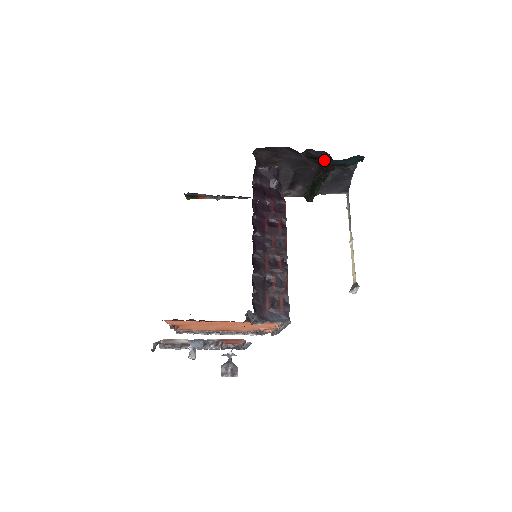
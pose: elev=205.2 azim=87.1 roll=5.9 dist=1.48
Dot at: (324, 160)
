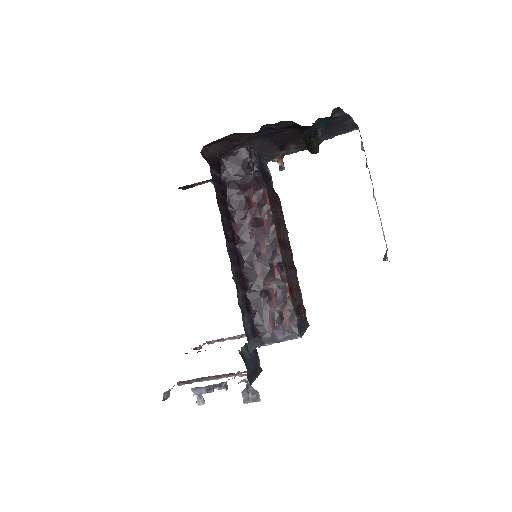
Dot at: occluded
